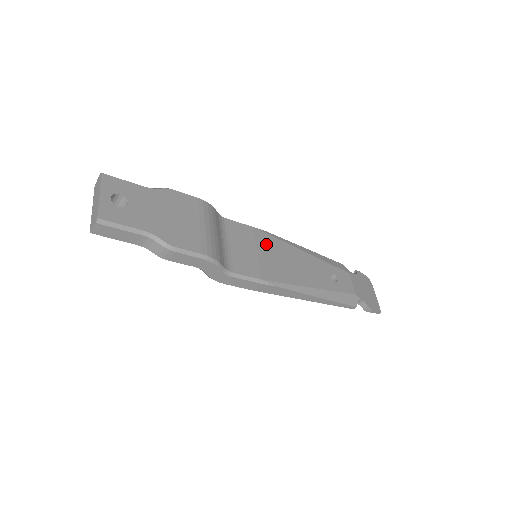
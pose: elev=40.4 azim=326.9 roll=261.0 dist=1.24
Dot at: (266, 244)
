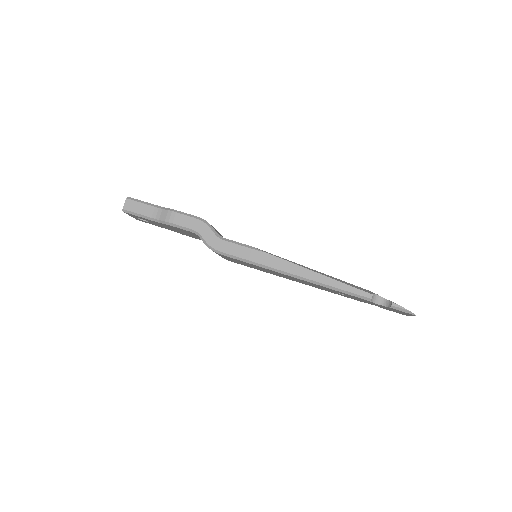
Dot at: occluded
